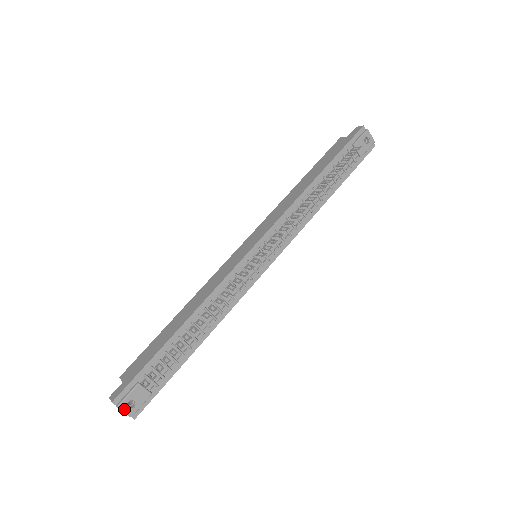
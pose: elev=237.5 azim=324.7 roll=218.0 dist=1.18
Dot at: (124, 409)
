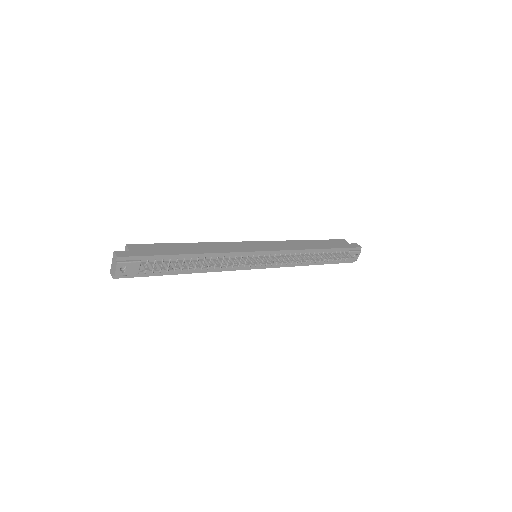
Dot at: (118, 268)
